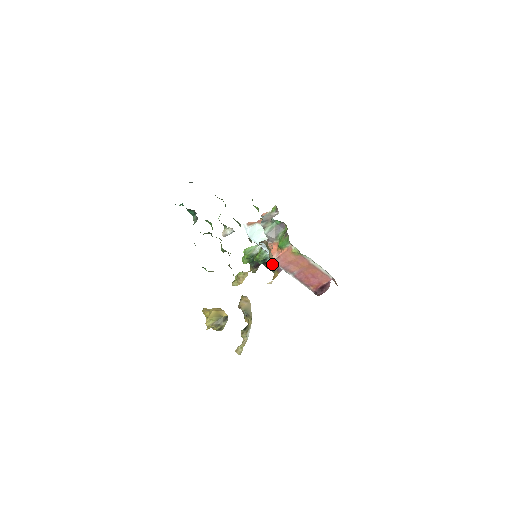
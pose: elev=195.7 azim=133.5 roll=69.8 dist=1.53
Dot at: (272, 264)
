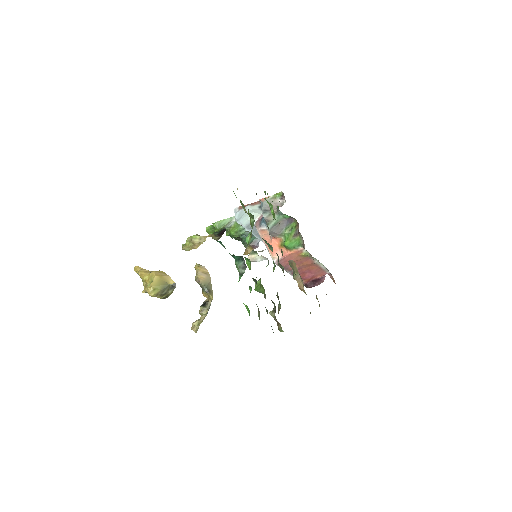
Dot at: occluded
